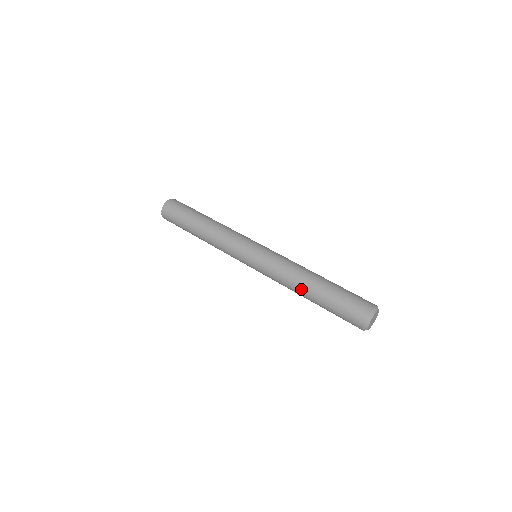
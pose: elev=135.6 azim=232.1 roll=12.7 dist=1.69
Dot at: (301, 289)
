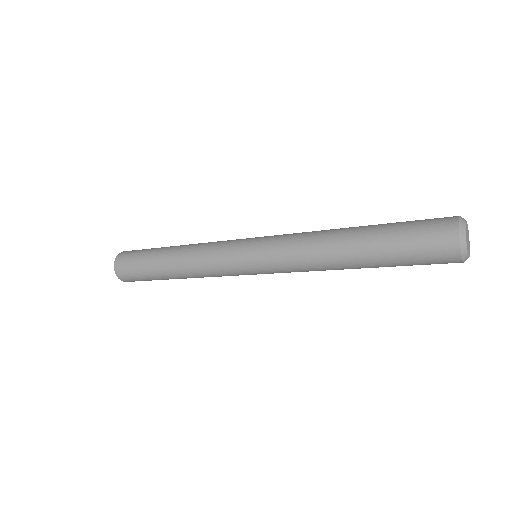
Dot at: (337, 239)
